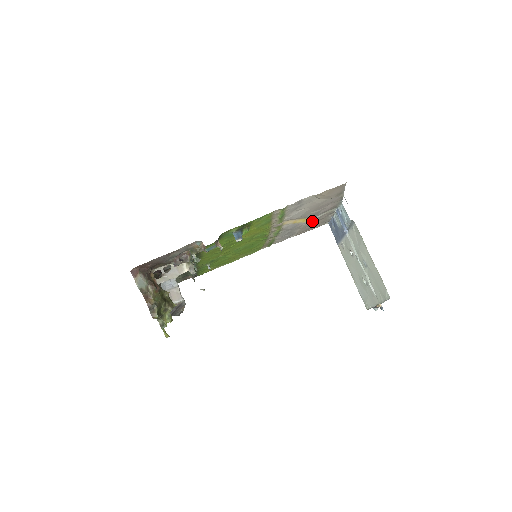
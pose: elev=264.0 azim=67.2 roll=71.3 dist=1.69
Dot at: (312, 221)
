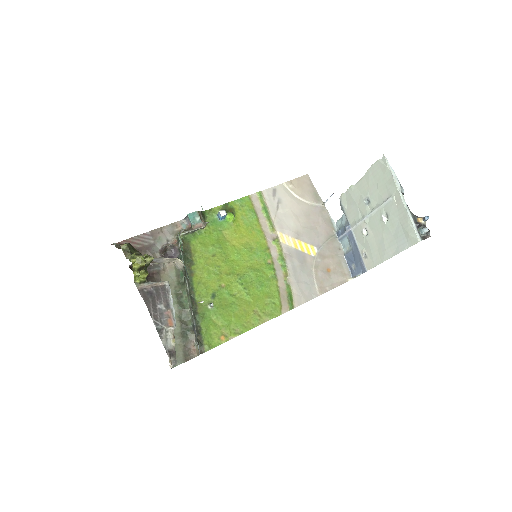
Dot at: (320, 255)
